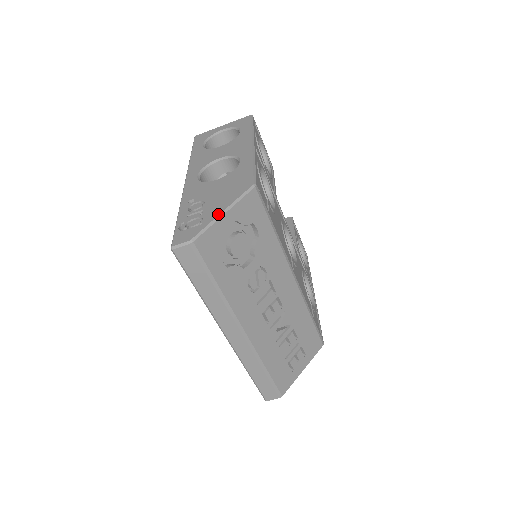
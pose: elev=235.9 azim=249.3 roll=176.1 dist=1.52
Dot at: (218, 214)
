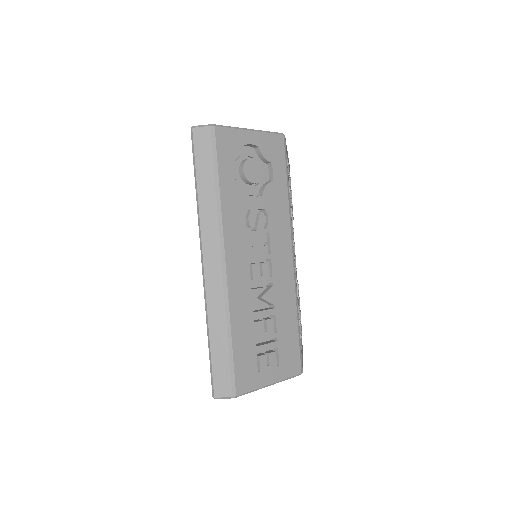
Dot at: (244, 128)
